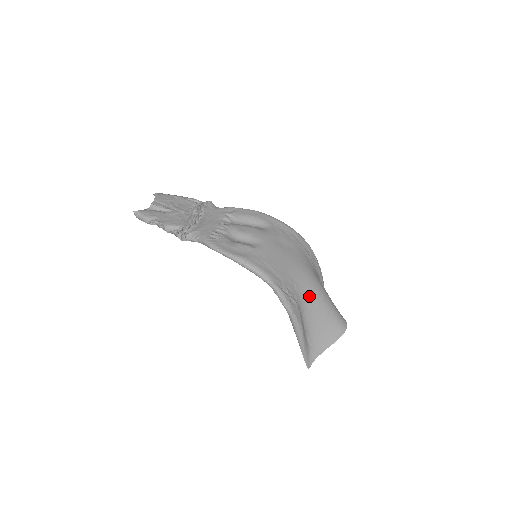
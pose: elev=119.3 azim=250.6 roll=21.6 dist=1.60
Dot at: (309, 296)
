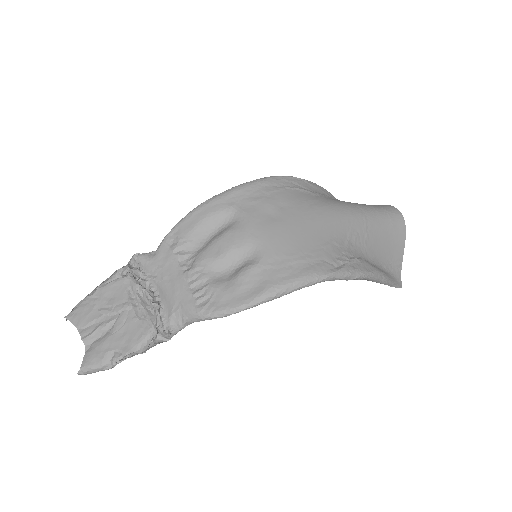
Dot at: (352, 233)
